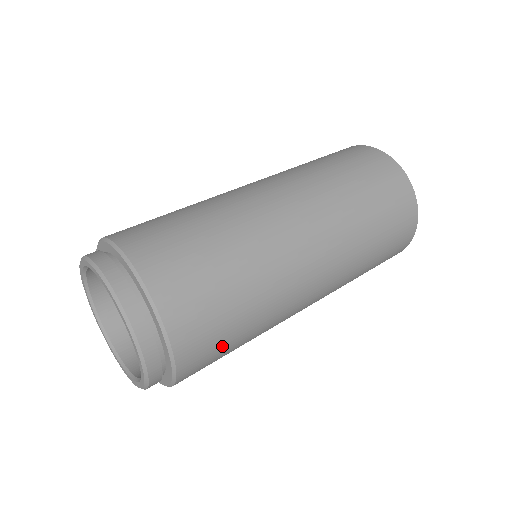
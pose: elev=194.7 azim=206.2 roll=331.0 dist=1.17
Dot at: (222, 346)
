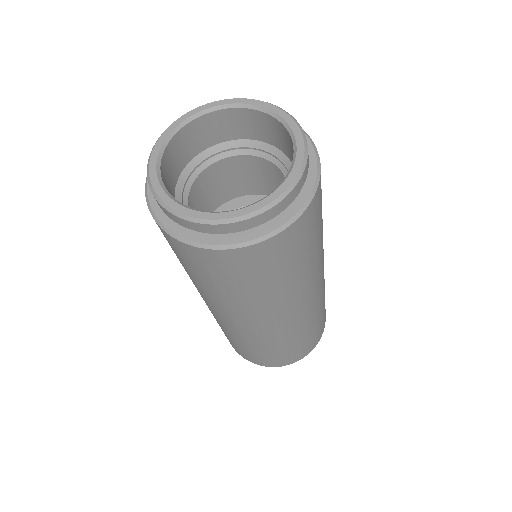
Dot at: (291, 258)
